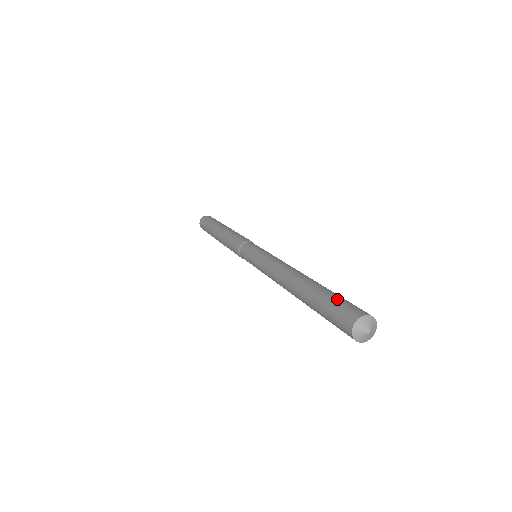
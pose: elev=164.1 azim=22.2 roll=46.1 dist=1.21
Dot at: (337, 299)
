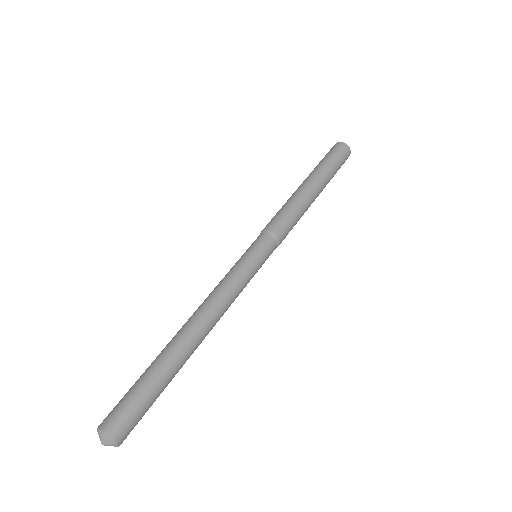
Dot at: (129, 391)
